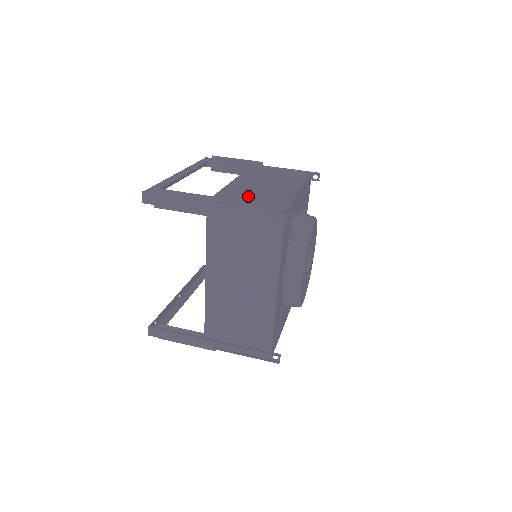
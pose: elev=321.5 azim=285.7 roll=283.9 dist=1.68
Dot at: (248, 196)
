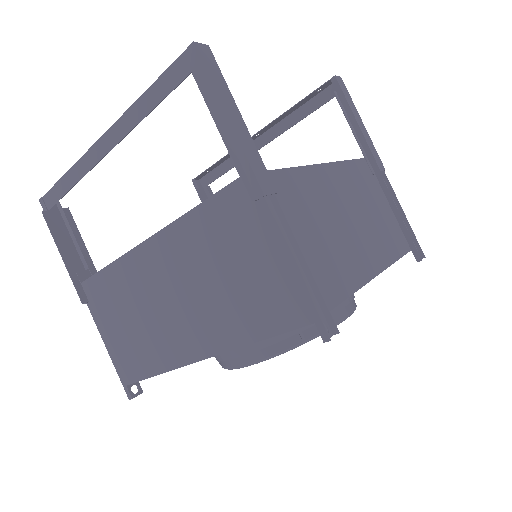
Dot at: (124, 313)
